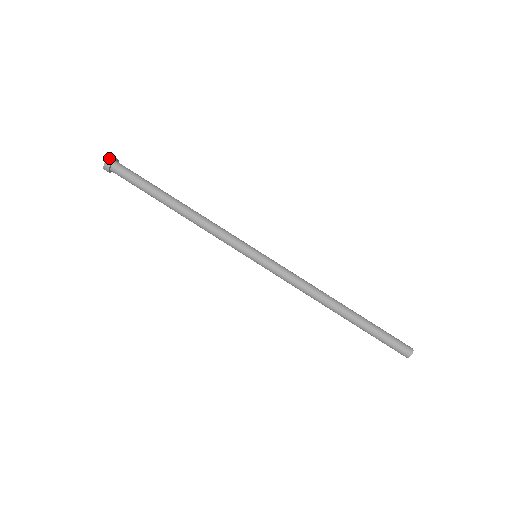
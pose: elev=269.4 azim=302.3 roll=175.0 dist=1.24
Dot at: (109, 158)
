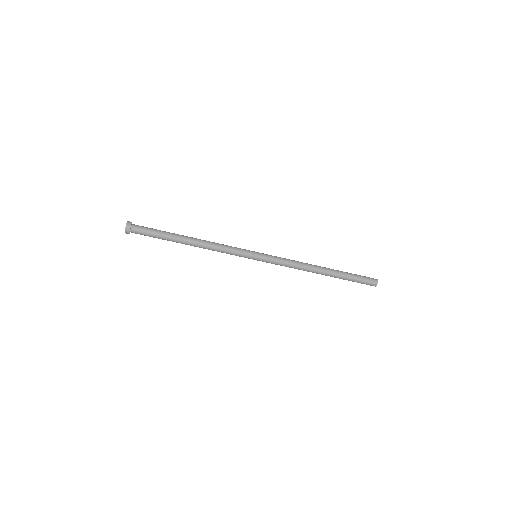
Dot at: (125, 232)
